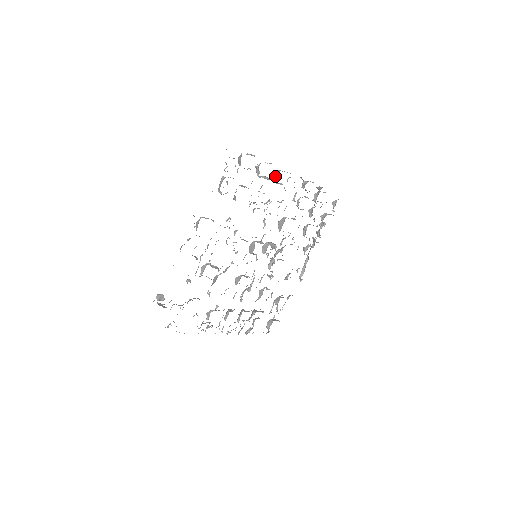
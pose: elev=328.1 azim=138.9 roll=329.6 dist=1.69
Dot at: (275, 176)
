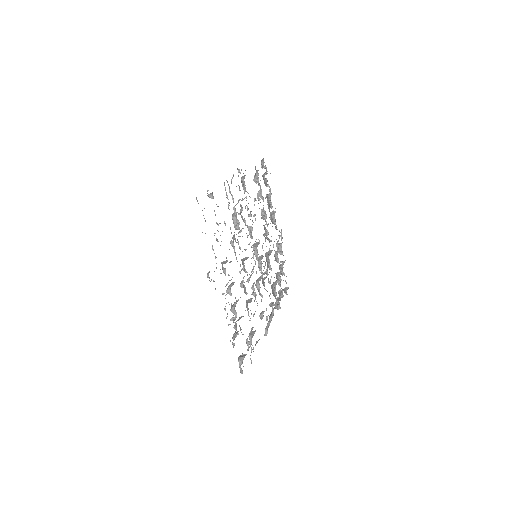
Dot at: (272, 213)
